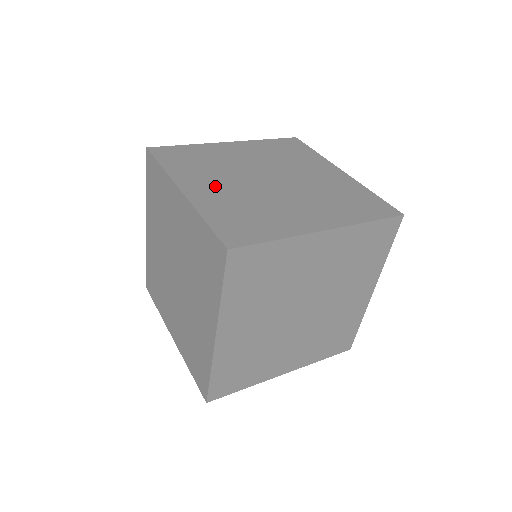
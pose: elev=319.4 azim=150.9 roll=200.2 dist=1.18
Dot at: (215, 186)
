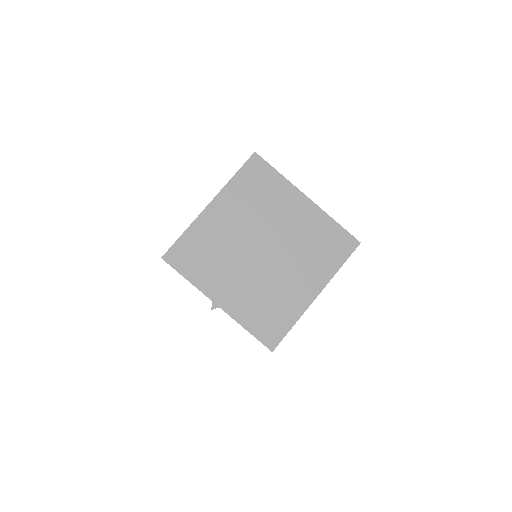
Dot at: occluded
